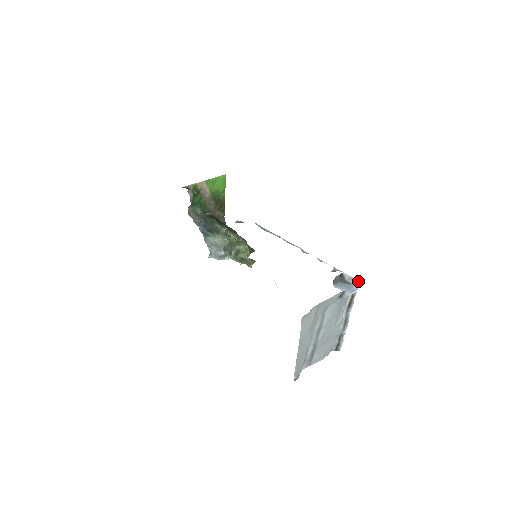
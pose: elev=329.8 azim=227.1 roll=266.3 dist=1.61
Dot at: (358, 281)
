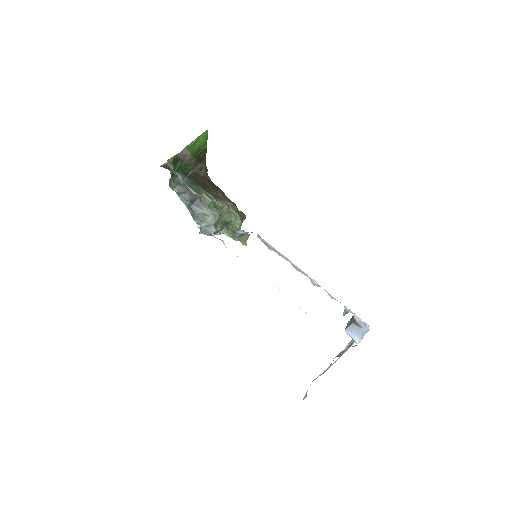
Dot at: (369, 327)
